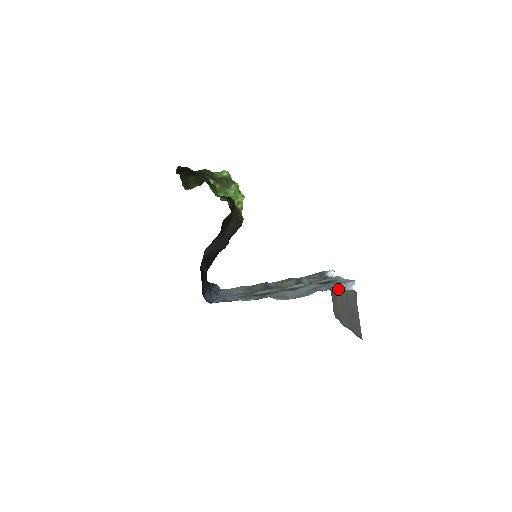
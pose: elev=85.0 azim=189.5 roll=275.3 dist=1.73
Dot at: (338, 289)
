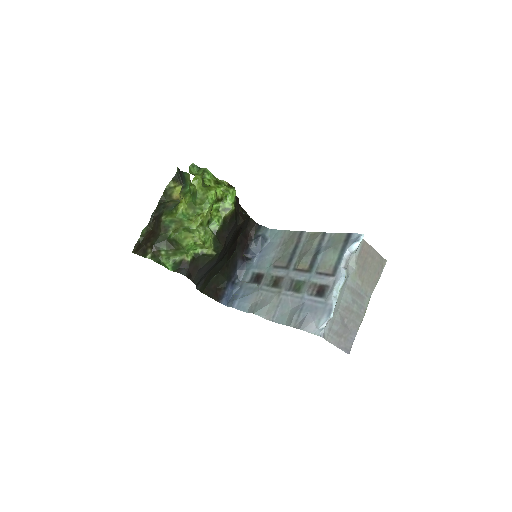
Dot at: (350, 279)
